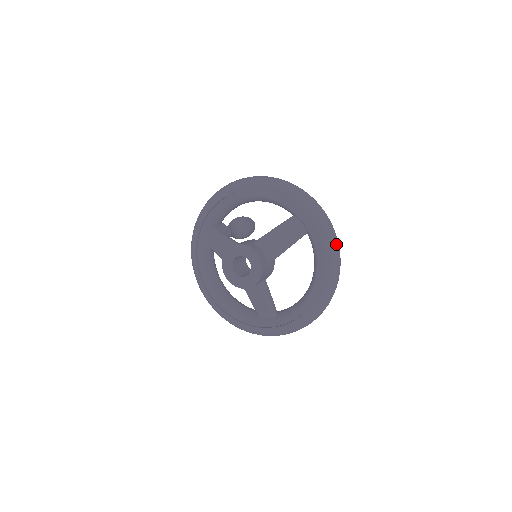
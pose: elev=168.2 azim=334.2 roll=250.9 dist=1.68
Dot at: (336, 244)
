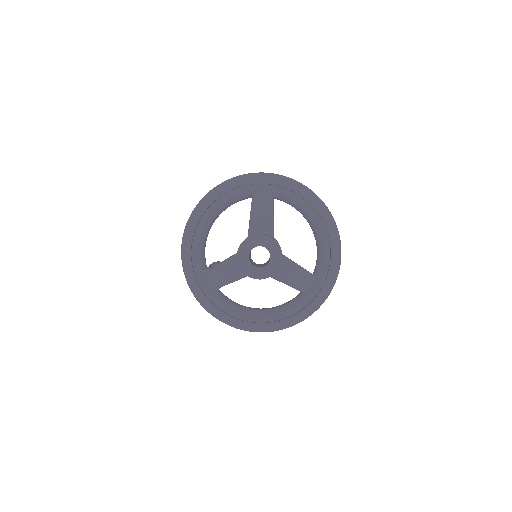
Dot at: (299, 182)
